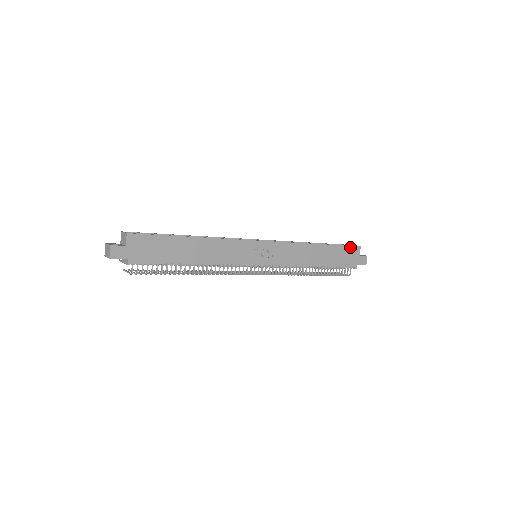
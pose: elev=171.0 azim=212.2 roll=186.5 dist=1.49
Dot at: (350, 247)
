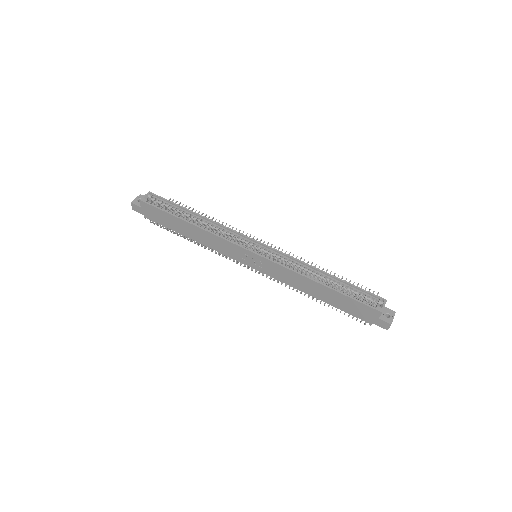
Dot at: (365, 305)
